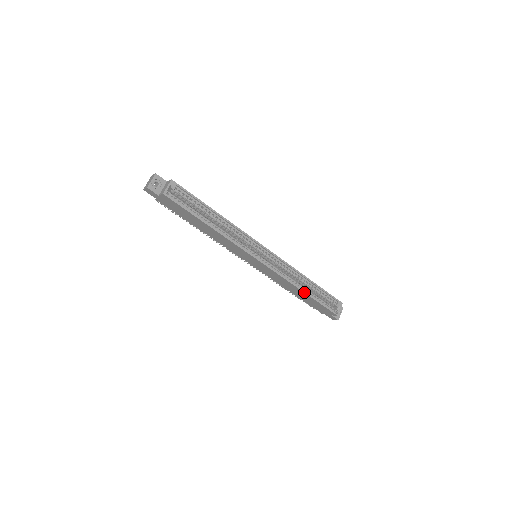
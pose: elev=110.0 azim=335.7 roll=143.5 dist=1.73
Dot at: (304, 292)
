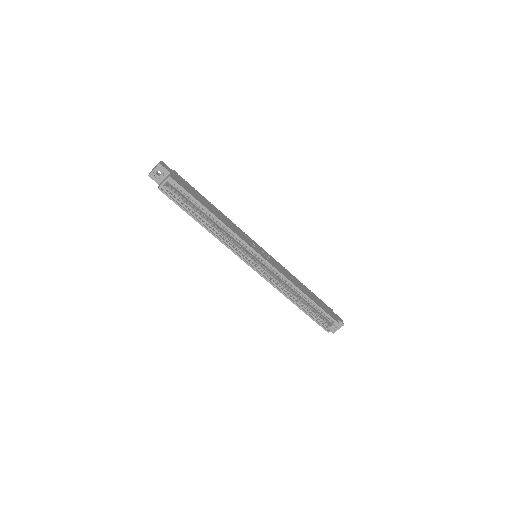
Dot at: (295, 304)
